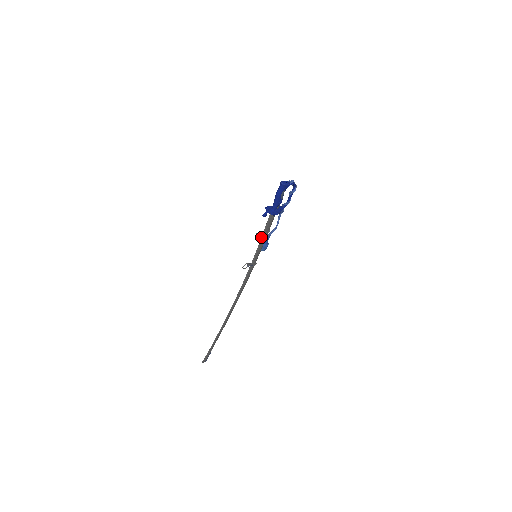
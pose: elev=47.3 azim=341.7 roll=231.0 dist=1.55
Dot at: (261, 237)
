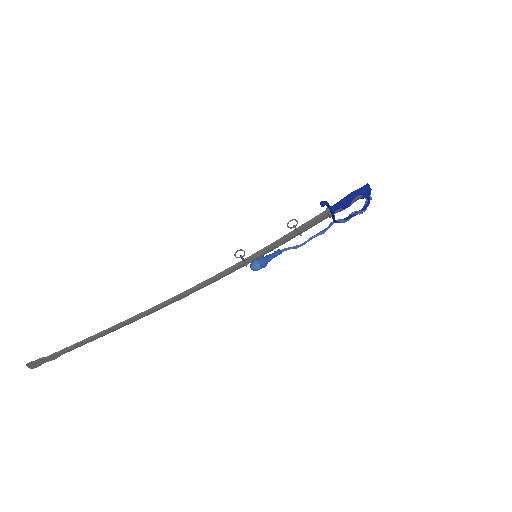
Dot at: (289, 232)
